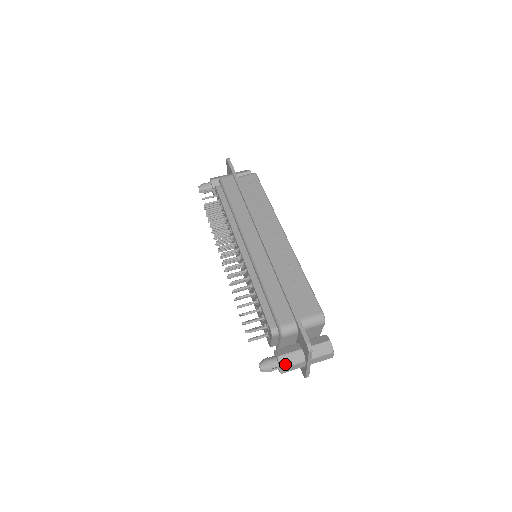
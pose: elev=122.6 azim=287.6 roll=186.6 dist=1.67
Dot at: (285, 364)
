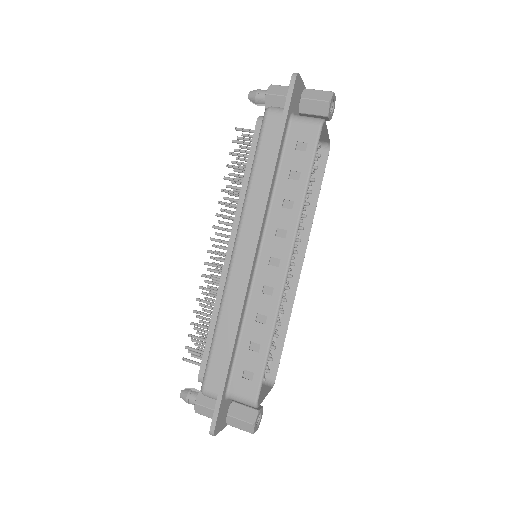
Dot at: (200, 412)
